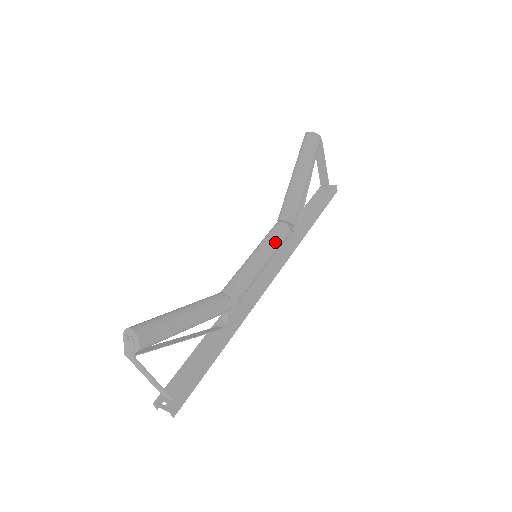
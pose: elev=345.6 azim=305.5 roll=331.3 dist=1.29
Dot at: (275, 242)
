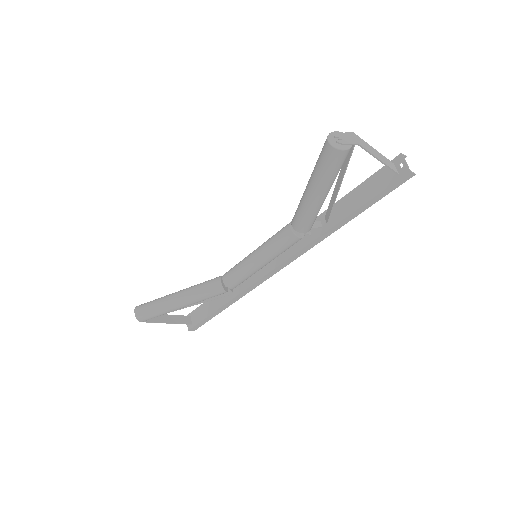
Dot at: (275, 250)
